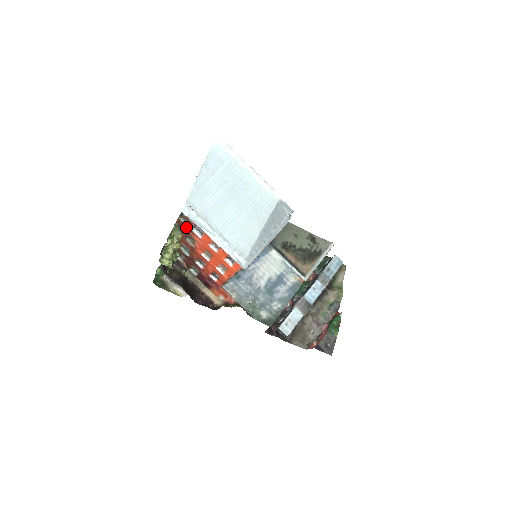
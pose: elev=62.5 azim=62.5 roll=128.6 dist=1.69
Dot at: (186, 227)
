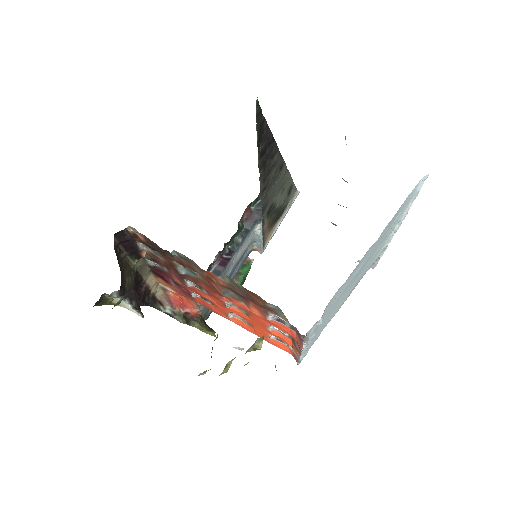
Dot at: (261, 306)
